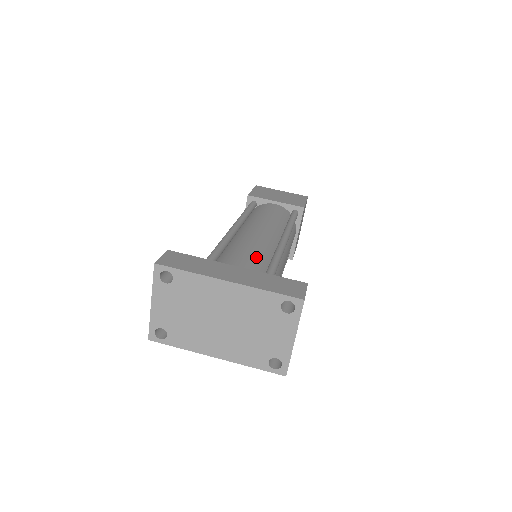
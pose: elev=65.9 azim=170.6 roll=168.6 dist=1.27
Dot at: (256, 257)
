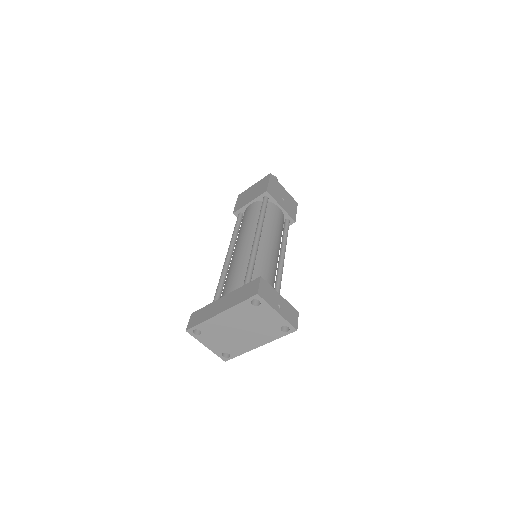
Dot at: (238, 274)
